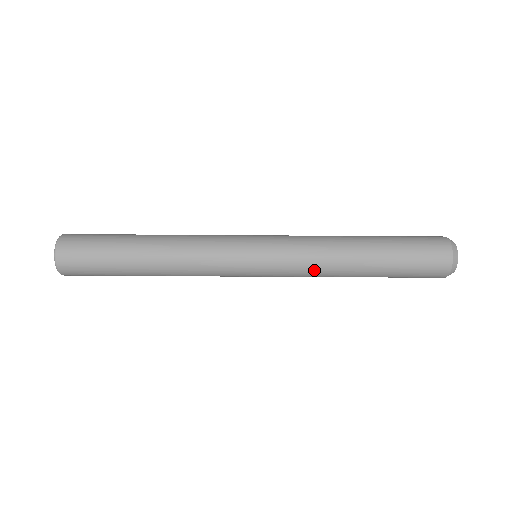
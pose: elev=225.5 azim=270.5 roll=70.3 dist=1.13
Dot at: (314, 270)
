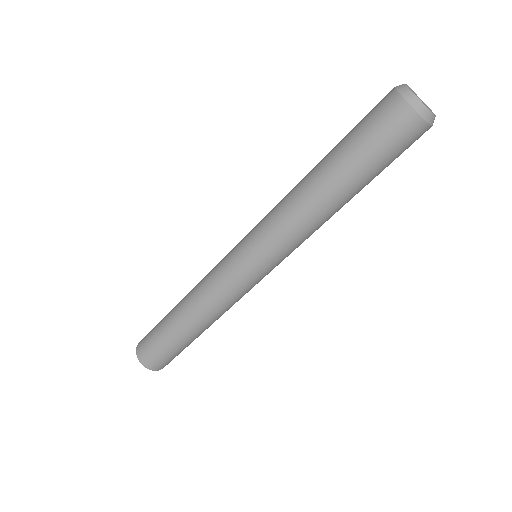
Dot at: (307, 236)
